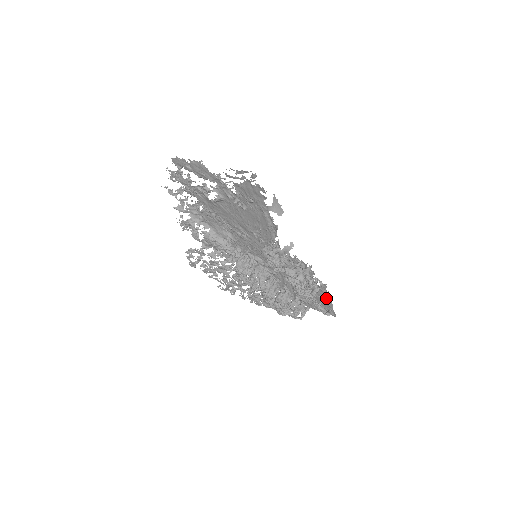
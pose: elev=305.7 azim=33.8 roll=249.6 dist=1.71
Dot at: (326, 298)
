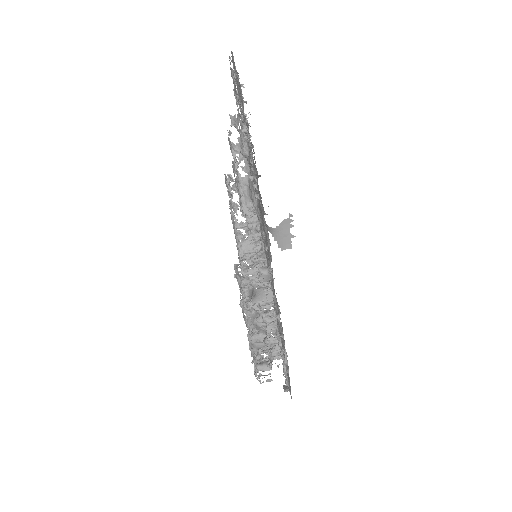
Dot at: occluded
